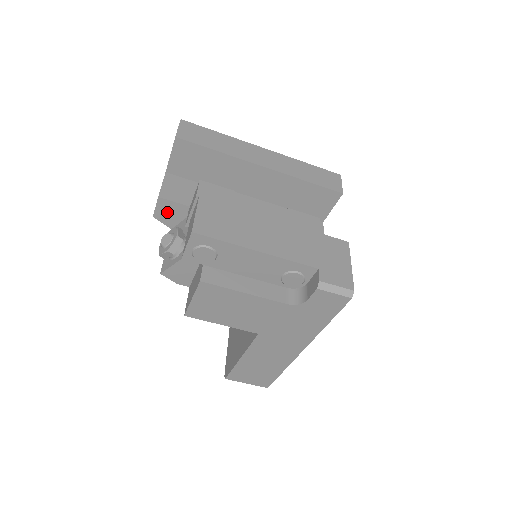
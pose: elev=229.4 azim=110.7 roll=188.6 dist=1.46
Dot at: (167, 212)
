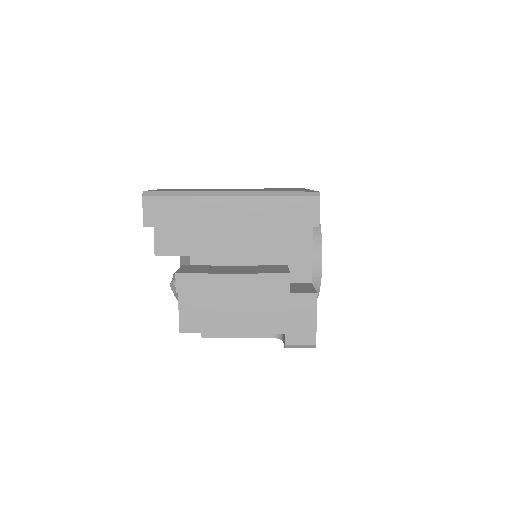
Dot at: occluded
